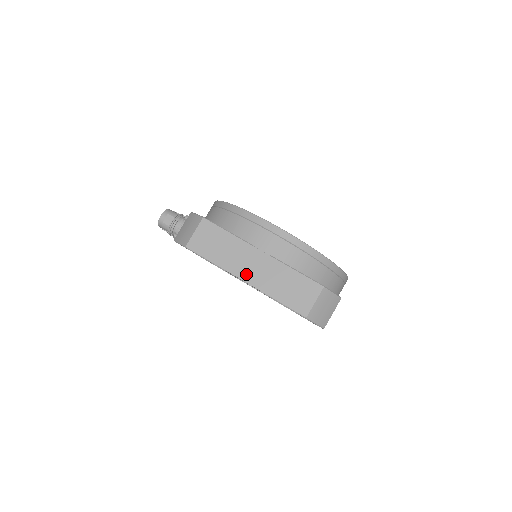
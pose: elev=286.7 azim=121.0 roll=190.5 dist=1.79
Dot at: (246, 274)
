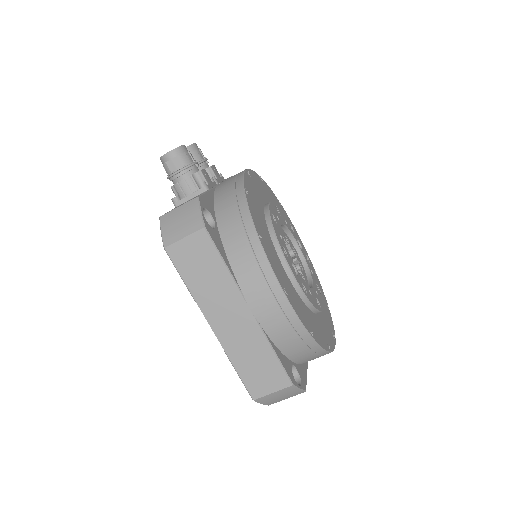
Dot at: (217, 321)
